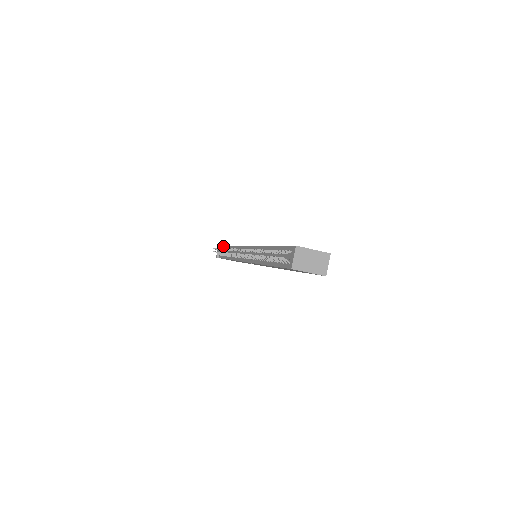
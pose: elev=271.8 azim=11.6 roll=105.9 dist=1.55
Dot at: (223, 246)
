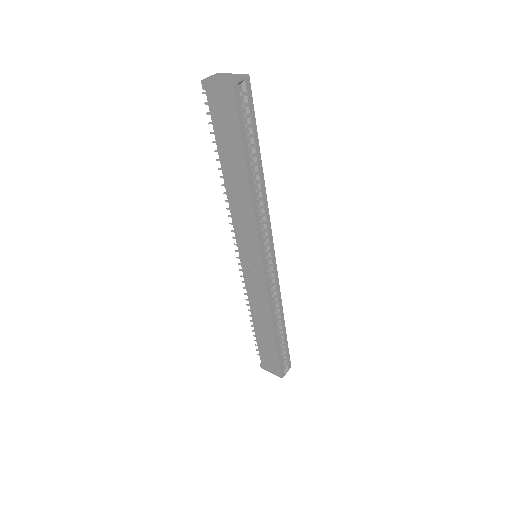
Dot at: occluded
